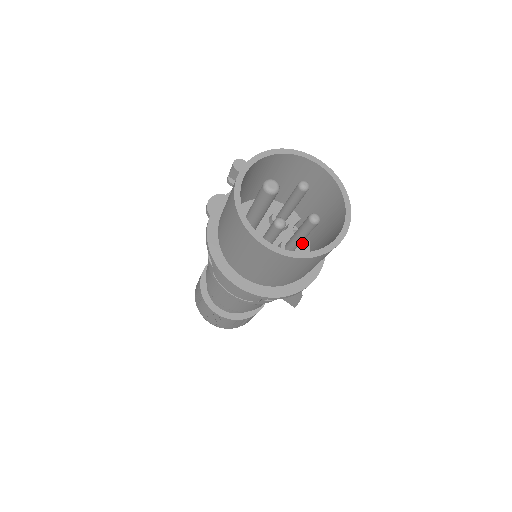
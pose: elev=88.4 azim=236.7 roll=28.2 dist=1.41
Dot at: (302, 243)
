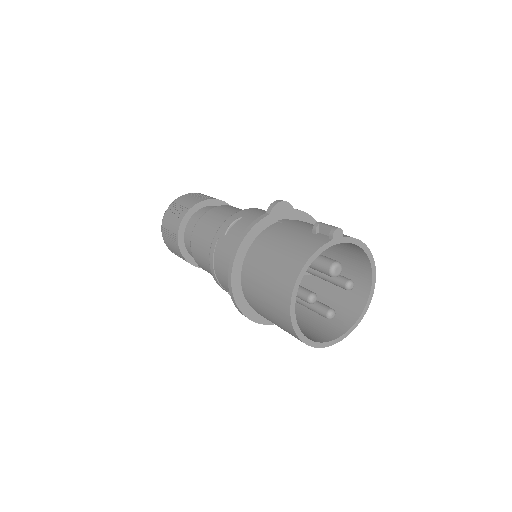
Dot at: occluded
